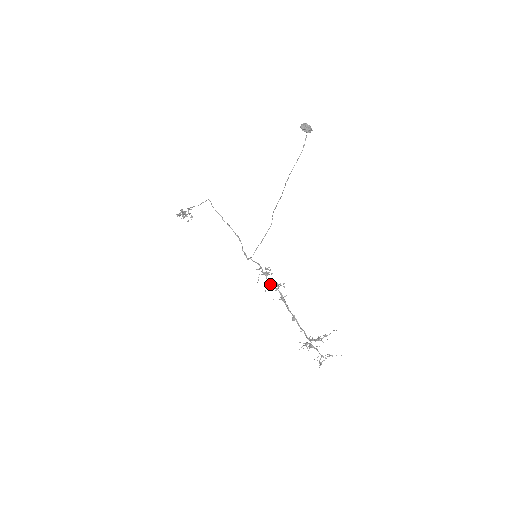
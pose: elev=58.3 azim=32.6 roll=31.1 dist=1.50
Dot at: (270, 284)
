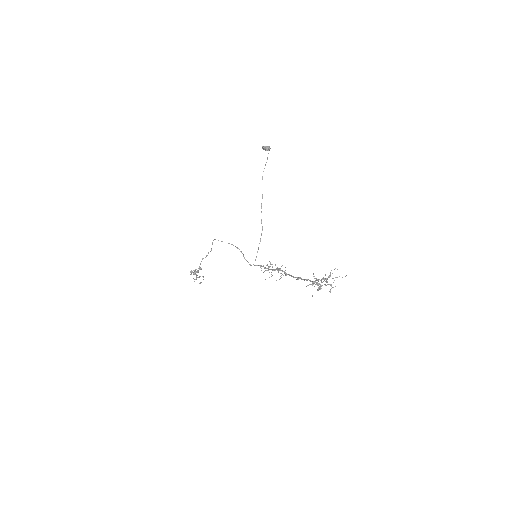
Dot at: (272, 270)
